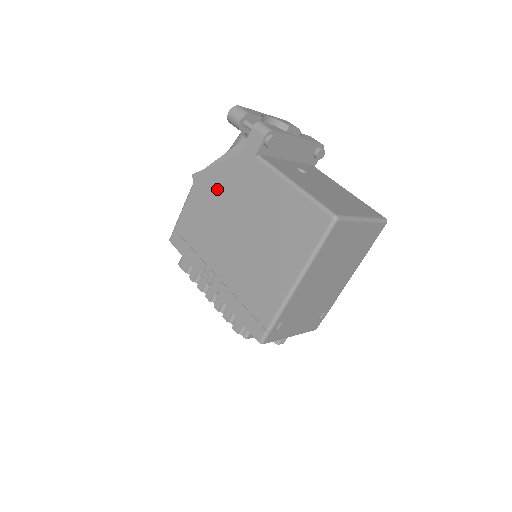
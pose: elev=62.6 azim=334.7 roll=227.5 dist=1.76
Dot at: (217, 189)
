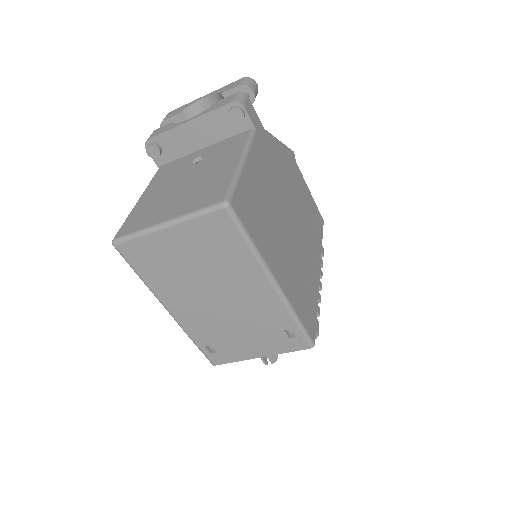
Dot at: occluded
